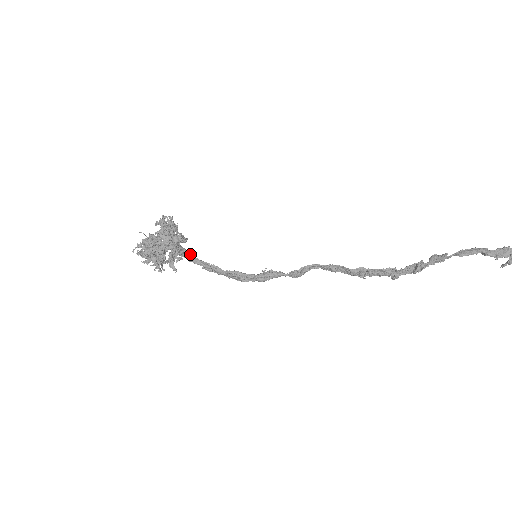
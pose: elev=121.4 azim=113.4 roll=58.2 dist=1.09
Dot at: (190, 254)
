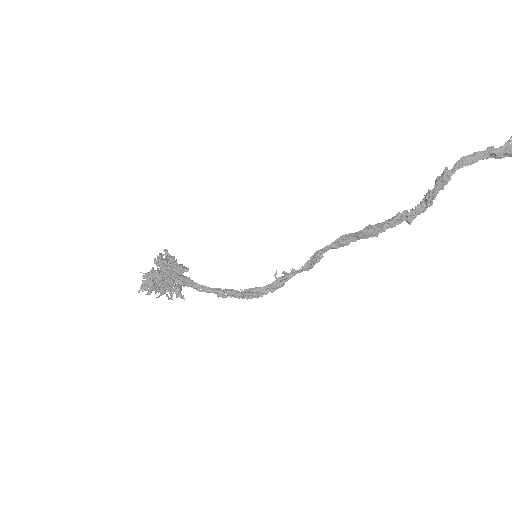
Dot at: occluded
